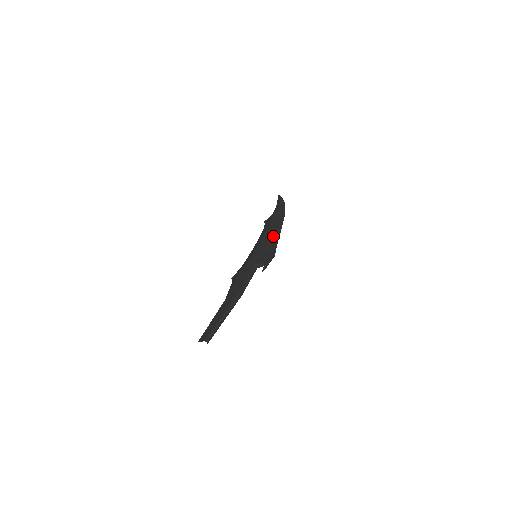
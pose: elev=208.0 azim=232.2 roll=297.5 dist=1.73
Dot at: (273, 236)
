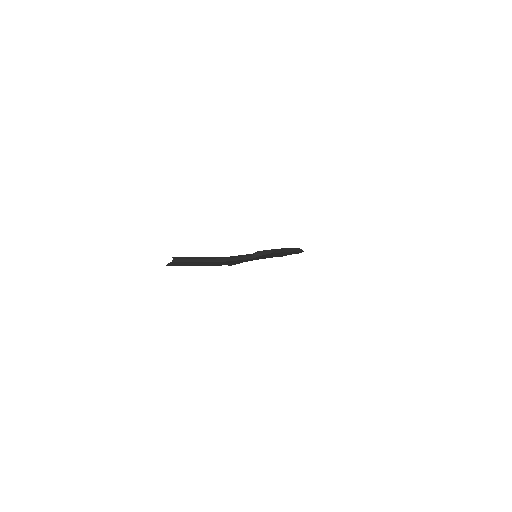
Dot at: occluded
